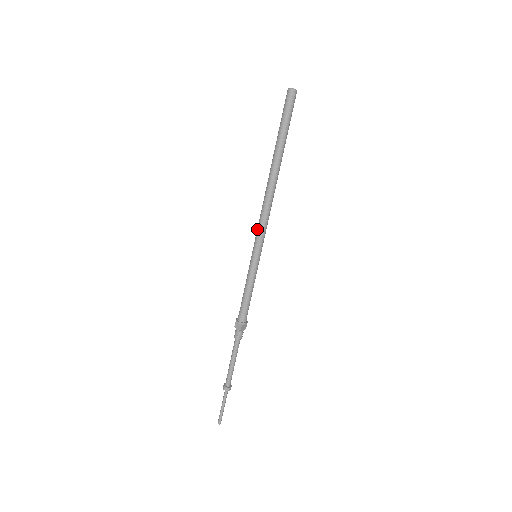
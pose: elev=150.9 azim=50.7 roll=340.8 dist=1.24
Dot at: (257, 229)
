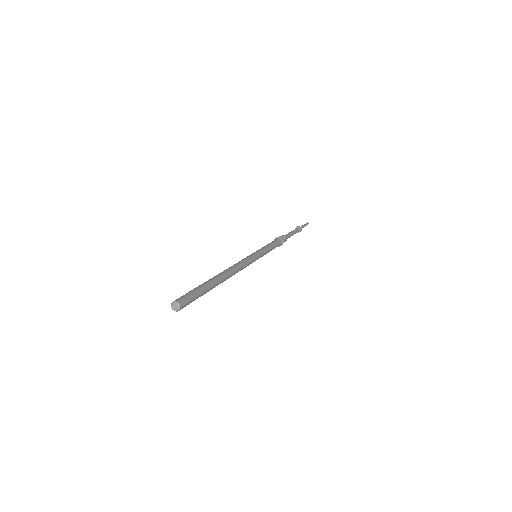
Dot at: occluded
